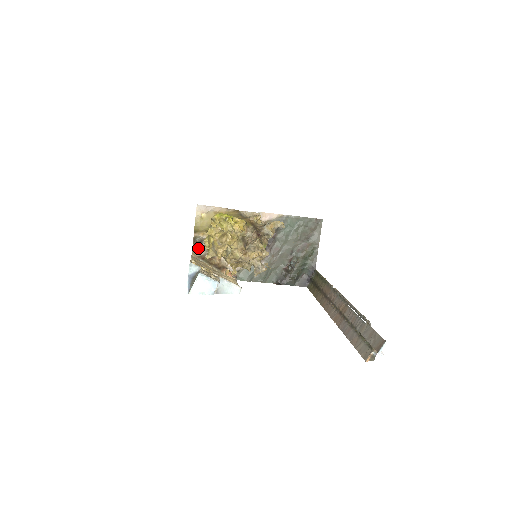
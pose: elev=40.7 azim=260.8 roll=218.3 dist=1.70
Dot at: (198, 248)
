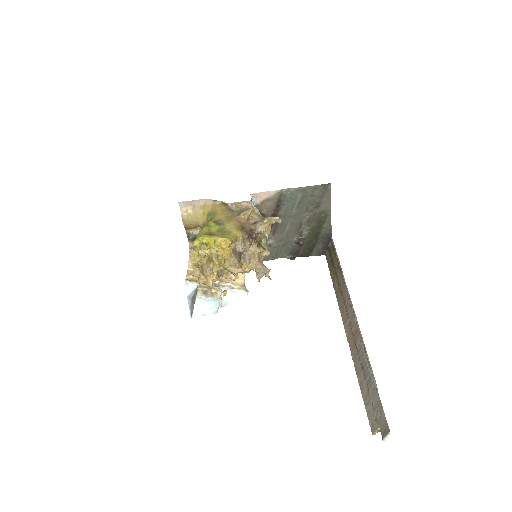
Dot at: occluded
